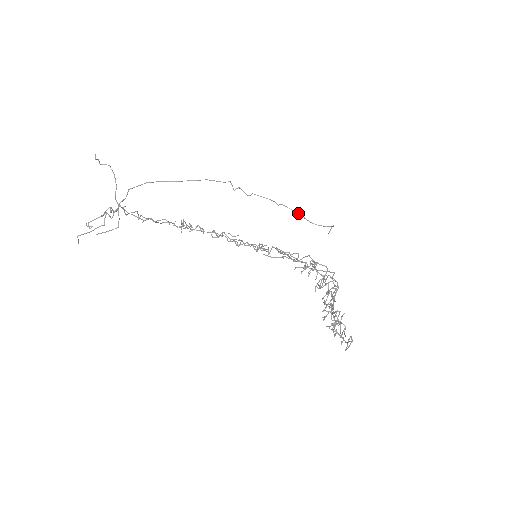
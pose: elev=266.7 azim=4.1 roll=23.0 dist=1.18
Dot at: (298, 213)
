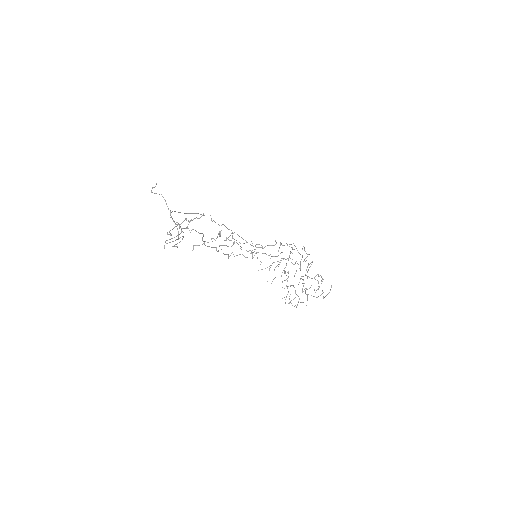
Dot at: (243, 239)
